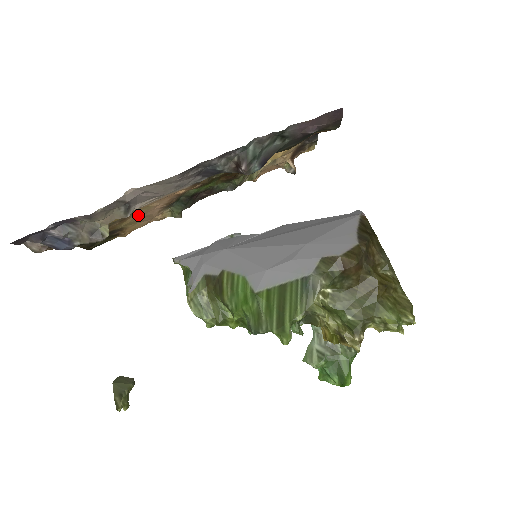
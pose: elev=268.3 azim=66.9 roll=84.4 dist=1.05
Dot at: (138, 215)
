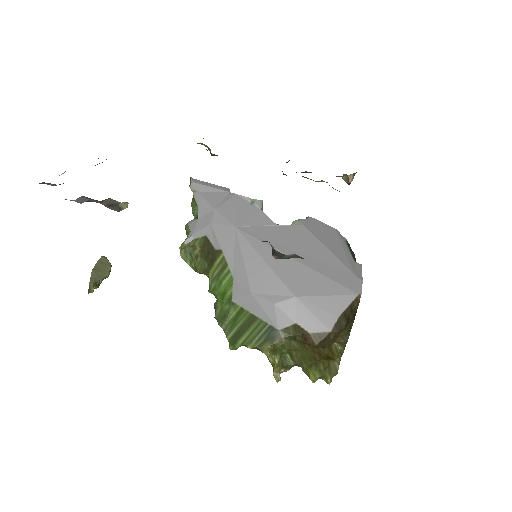
Dot at: occluded
